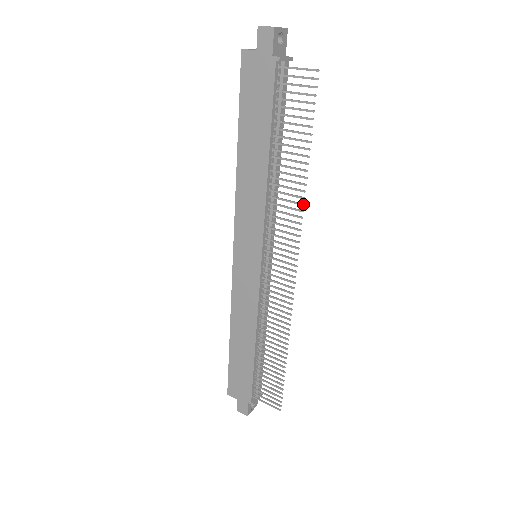
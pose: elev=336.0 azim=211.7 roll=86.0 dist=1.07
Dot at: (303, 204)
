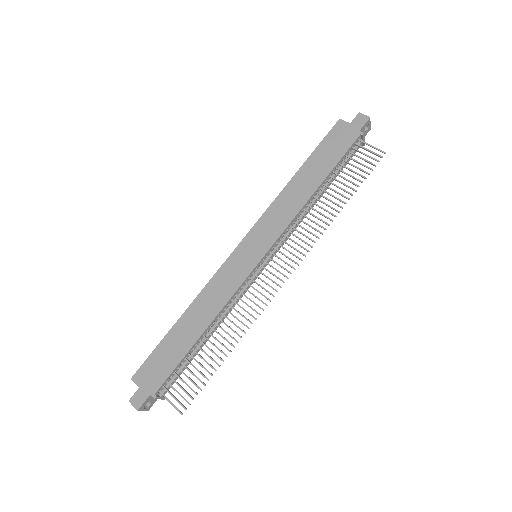
Dot at: occluded
